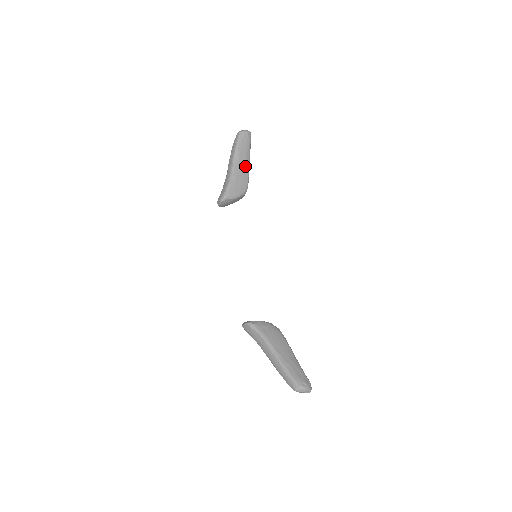
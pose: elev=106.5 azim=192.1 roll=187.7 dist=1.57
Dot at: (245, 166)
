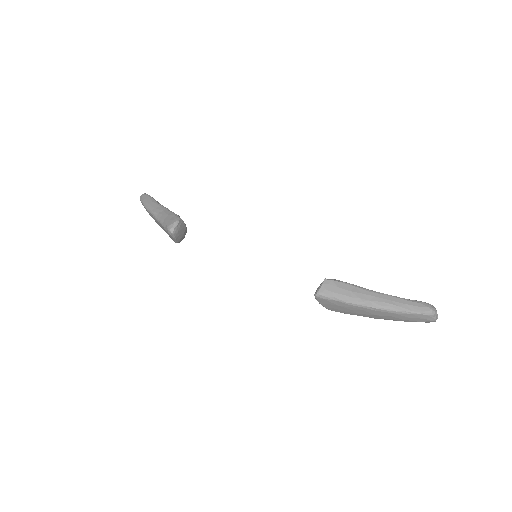
Dot at: occluded
